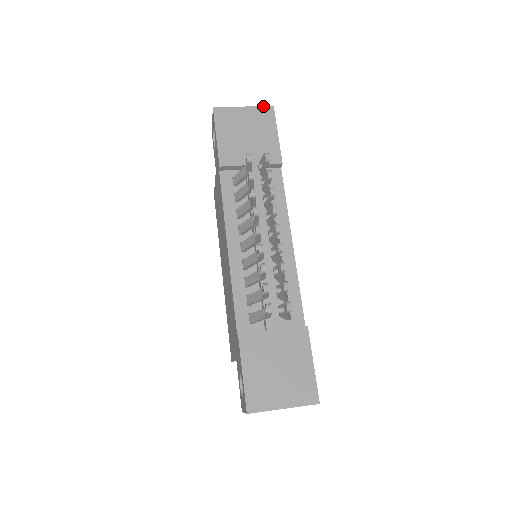
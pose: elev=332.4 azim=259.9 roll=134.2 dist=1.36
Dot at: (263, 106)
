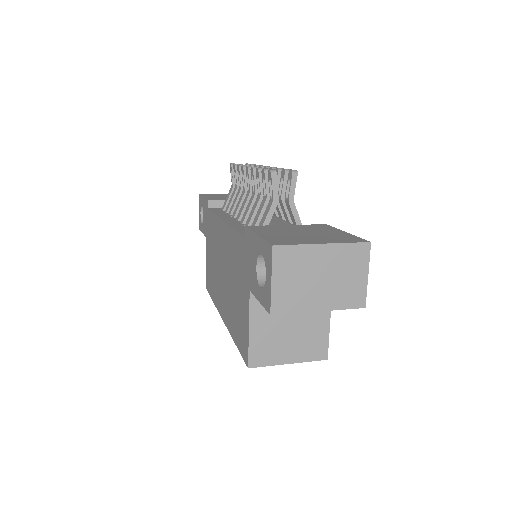
Dot at: occluded
